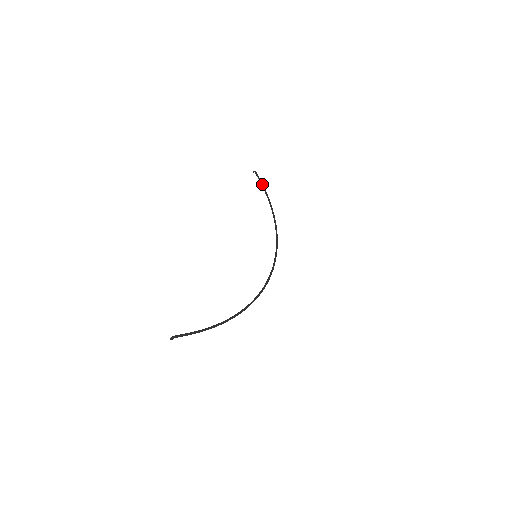
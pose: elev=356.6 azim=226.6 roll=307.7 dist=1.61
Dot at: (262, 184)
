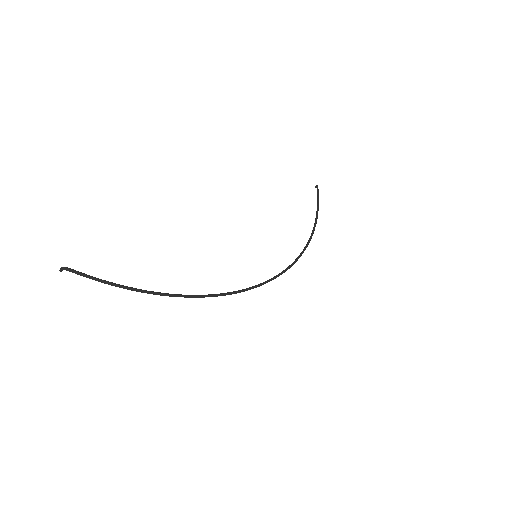
Dot at: (318, 200)
